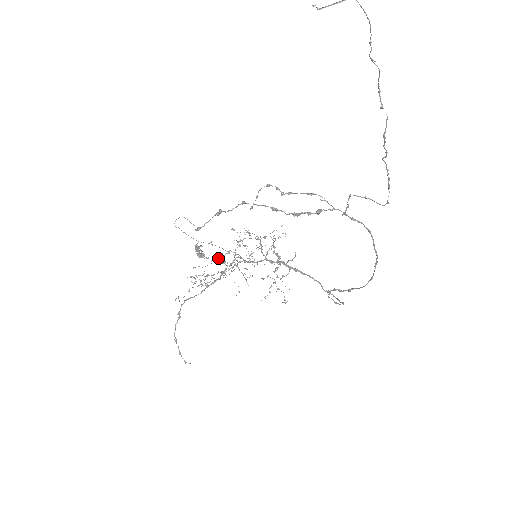
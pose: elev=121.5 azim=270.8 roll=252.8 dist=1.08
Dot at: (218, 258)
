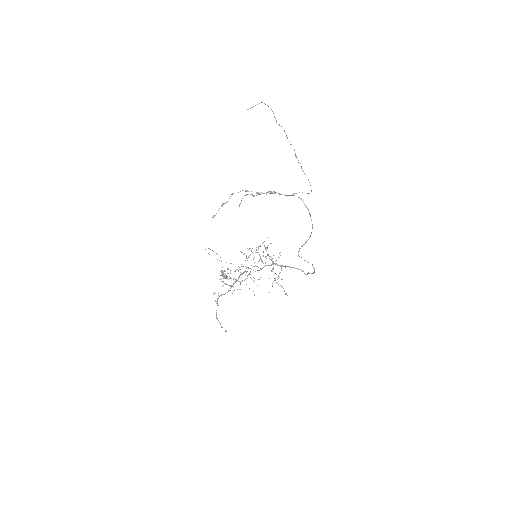
Dot at: (235, 270)
